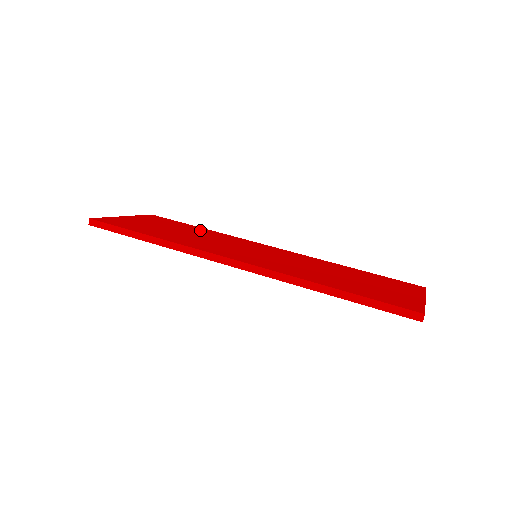
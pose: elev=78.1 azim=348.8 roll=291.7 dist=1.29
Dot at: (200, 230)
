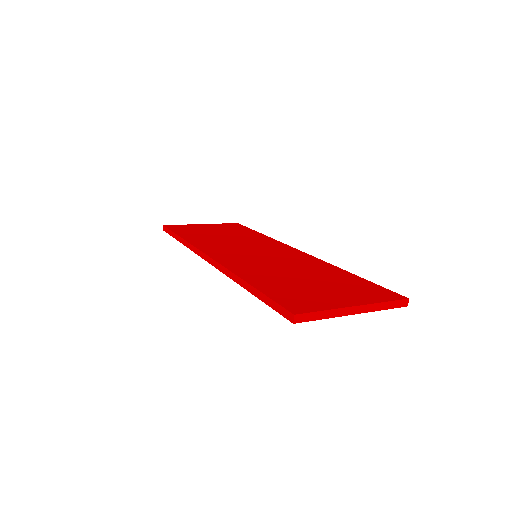
Dot at: (251, 235)
